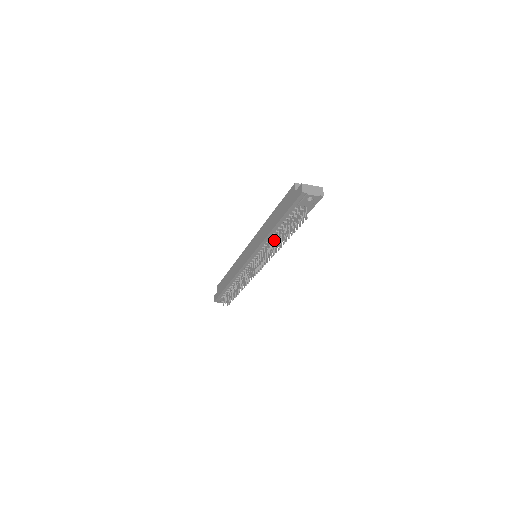
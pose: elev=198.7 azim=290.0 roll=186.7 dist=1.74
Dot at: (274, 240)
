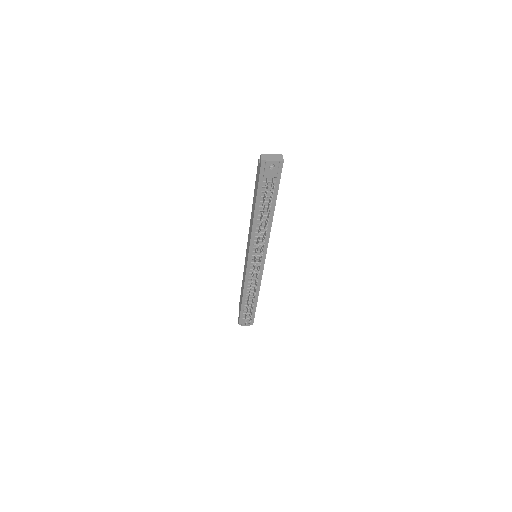
Dot at: (261, 228)
